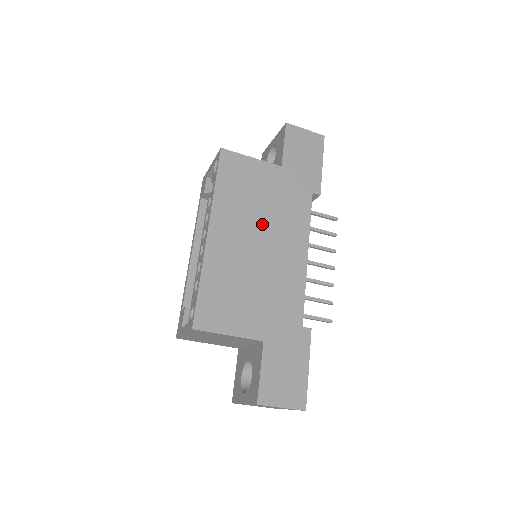
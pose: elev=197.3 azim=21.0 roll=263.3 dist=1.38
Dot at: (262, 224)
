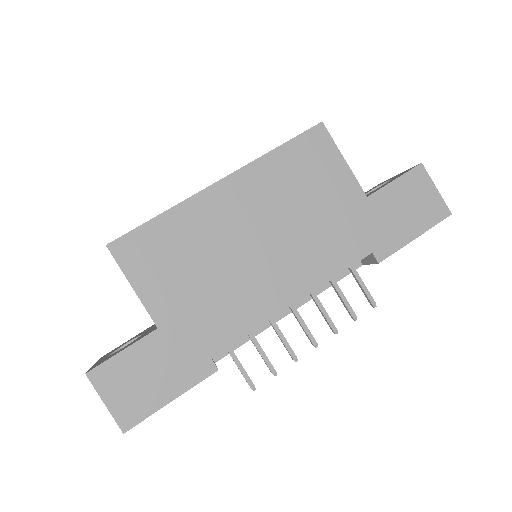
Dot at: (282, 227)
